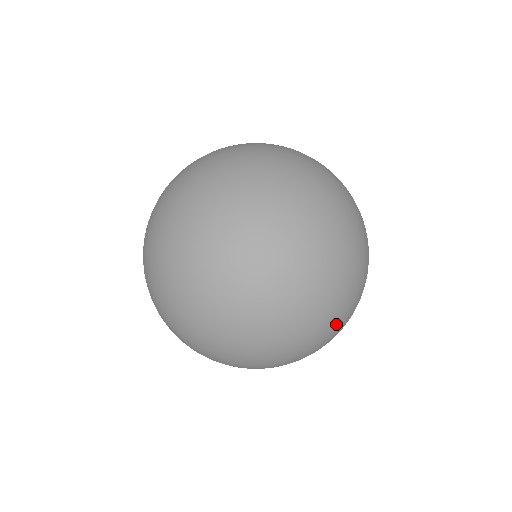
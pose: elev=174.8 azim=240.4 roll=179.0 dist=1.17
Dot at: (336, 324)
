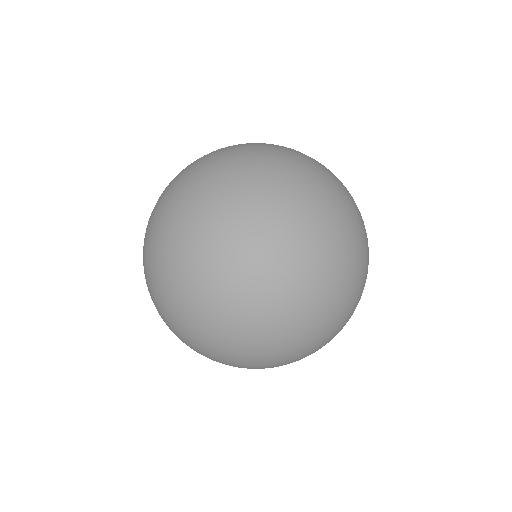
Dot at: occluded
